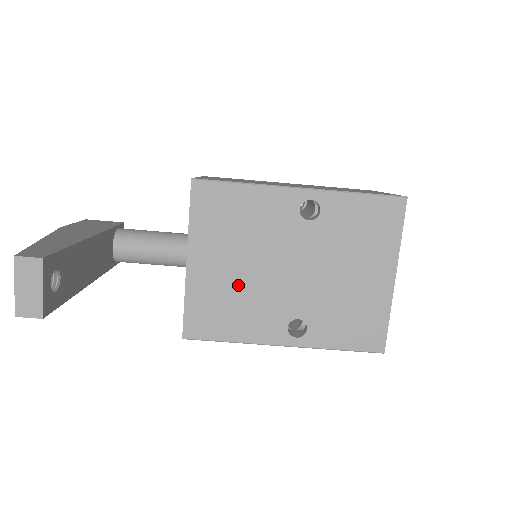
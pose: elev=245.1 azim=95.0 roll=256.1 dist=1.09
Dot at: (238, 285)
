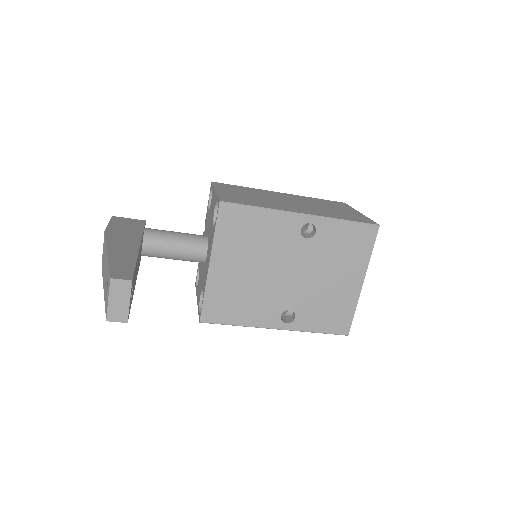
Dot at: (247, 284)
